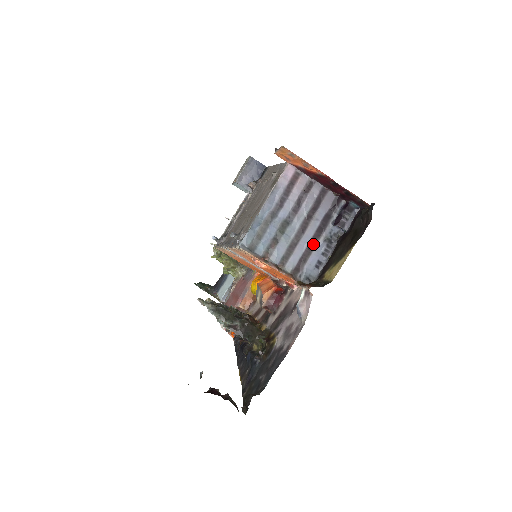
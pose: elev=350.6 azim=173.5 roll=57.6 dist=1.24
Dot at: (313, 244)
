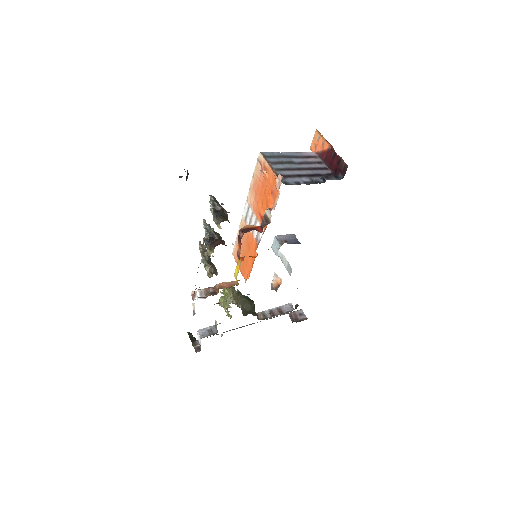
Dot at: (302, 176)
